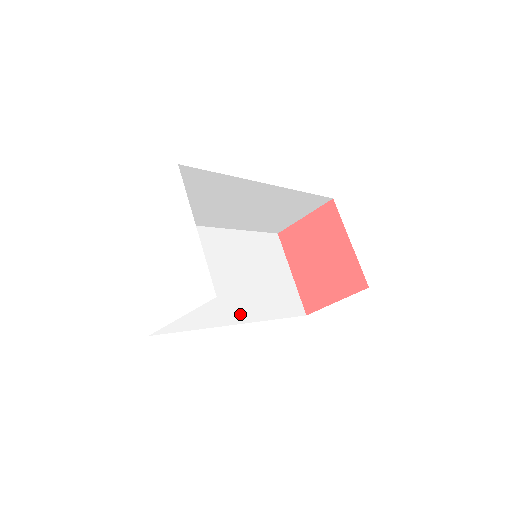
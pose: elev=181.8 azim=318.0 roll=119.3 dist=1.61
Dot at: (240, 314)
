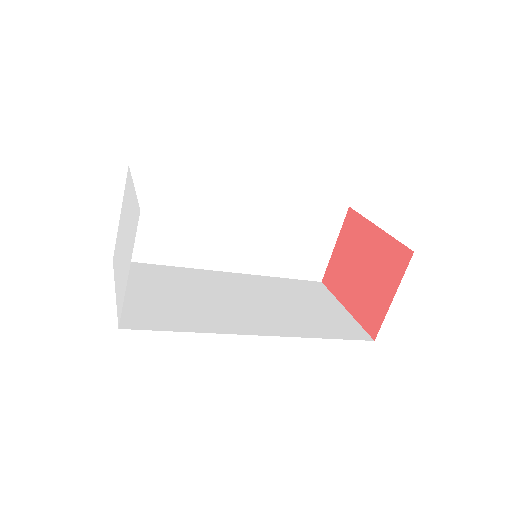
Dot at: (260, 328)
